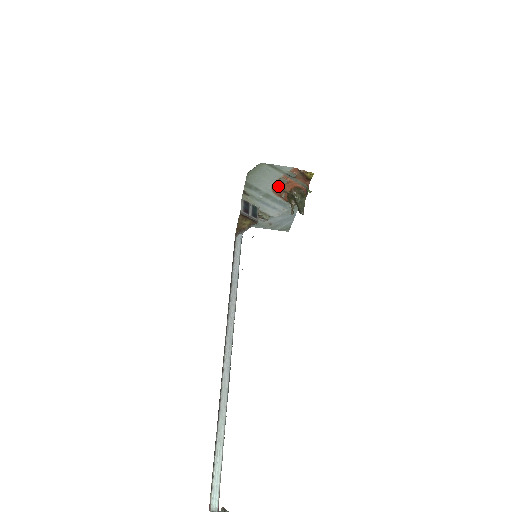
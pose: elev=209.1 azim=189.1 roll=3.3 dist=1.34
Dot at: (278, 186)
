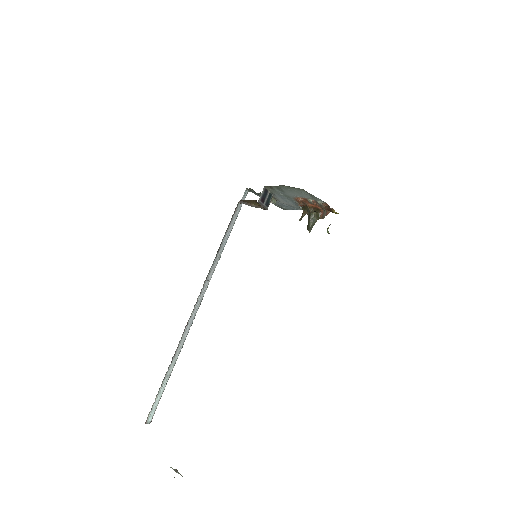
Dot at: (303, 200)
